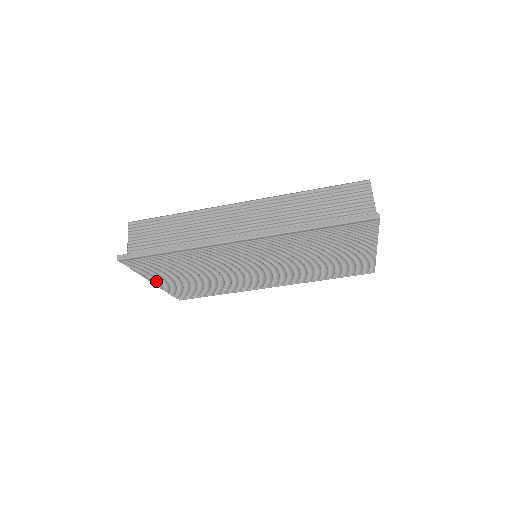
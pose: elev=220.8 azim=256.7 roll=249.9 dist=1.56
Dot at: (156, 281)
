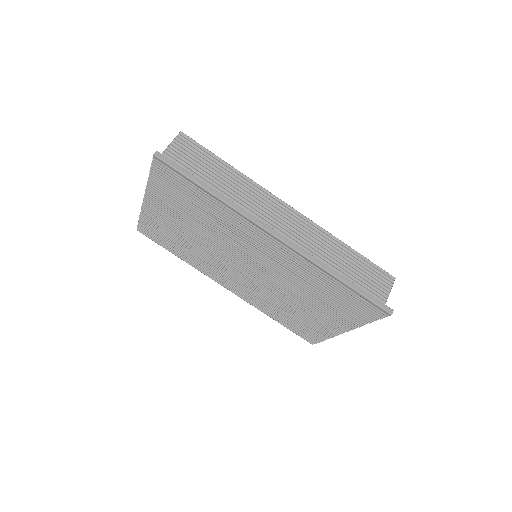
Dot at: (150, 199)
